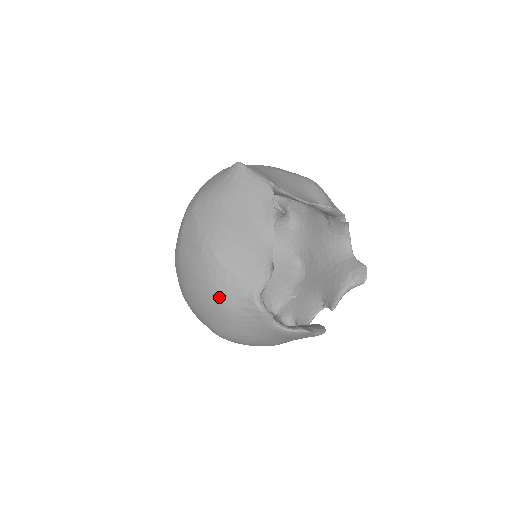
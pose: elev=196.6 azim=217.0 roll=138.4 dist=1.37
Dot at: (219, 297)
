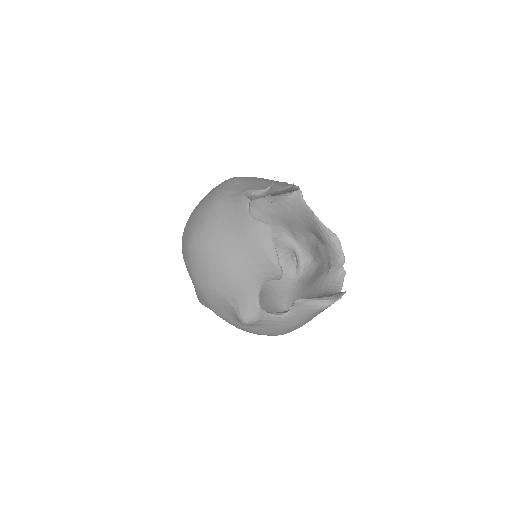
Dot at: (219, 193)
